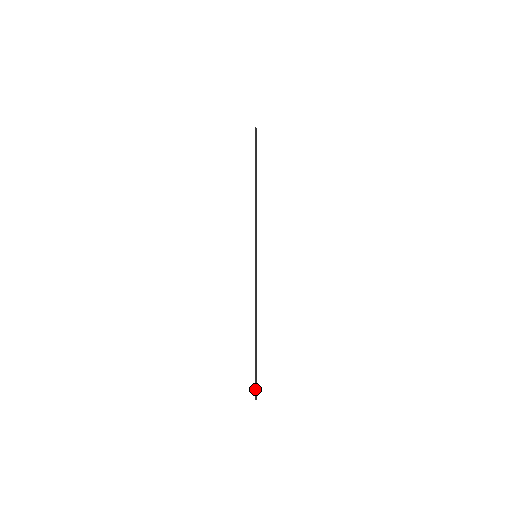
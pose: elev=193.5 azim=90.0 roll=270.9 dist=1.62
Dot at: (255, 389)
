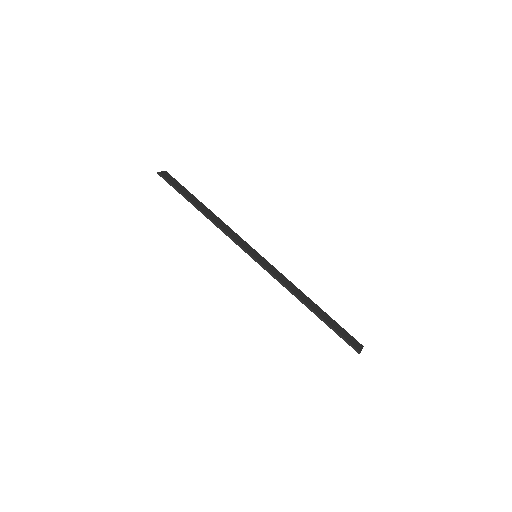
Dot at: occluded
